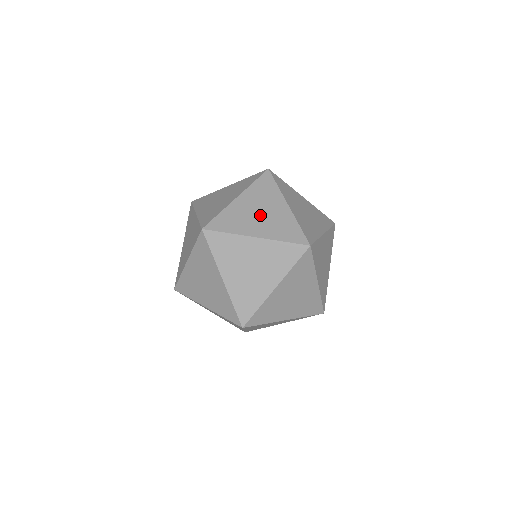
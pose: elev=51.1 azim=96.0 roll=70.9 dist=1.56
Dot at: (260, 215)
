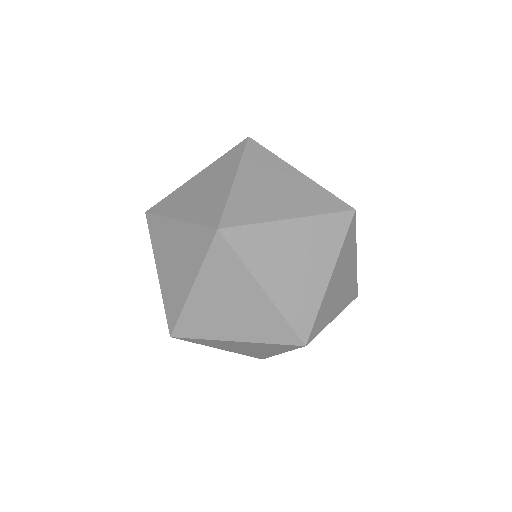
Dot at: occluded
